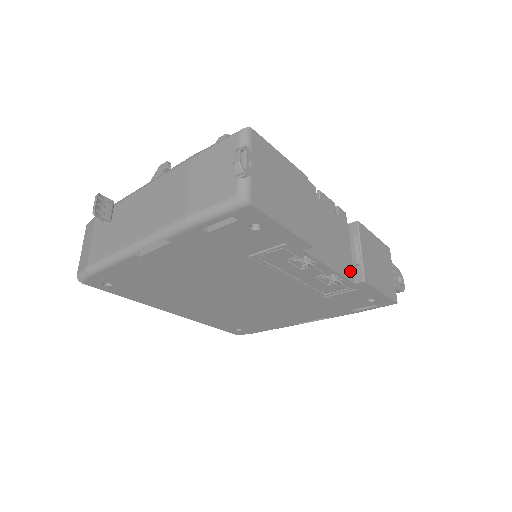
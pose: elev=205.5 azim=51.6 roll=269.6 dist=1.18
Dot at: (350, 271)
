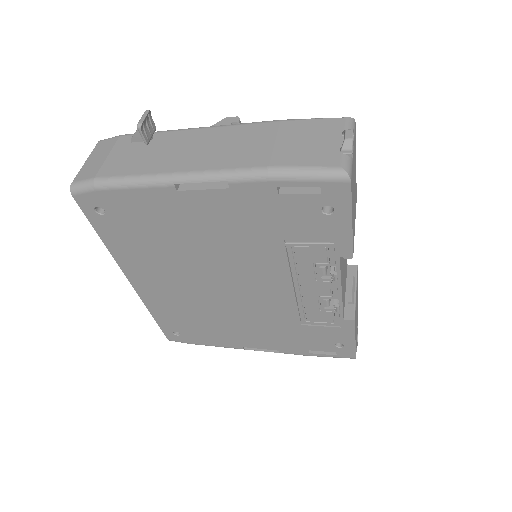
Dot at: (344, 306)
